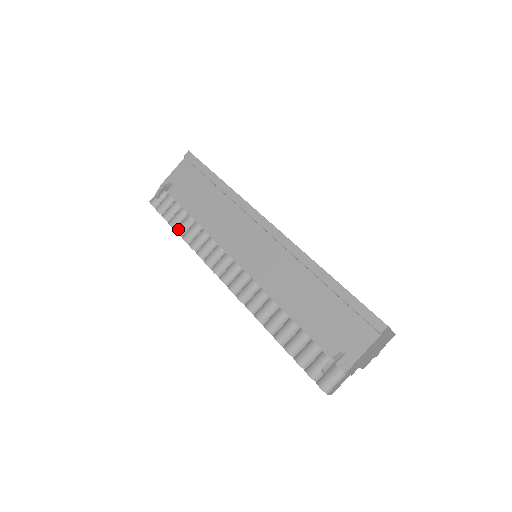
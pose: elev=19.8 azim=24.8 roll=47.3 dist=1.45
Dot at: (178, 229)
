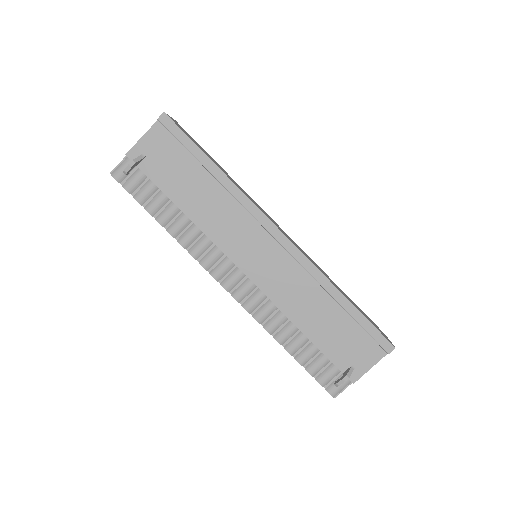
Dot at: (161, 220)
